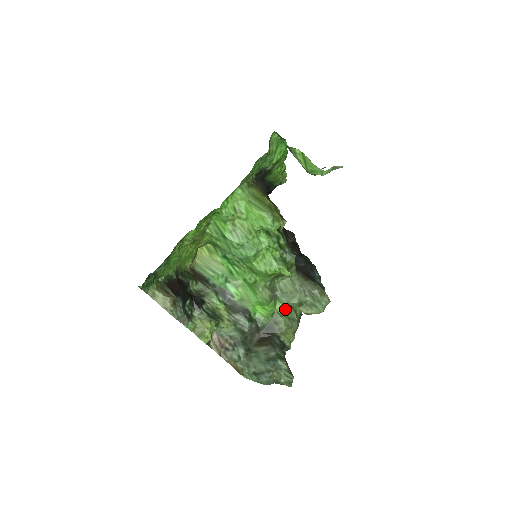
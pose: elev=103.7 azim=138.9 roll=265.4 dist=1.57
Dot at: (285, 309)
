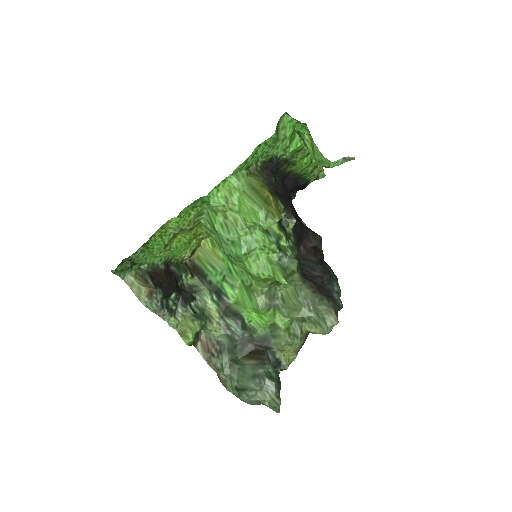
Dot at: (286, 322)
